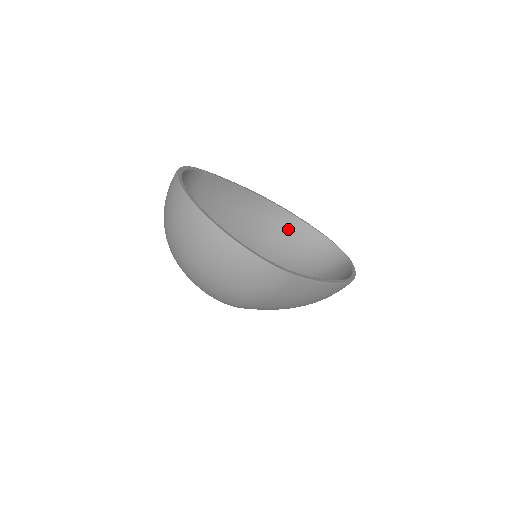
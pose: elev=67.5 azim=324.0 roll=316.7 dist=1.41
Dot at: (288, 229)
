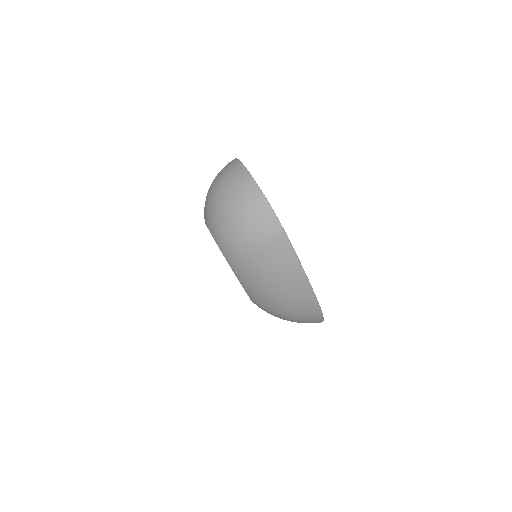
Dot at: occluded
